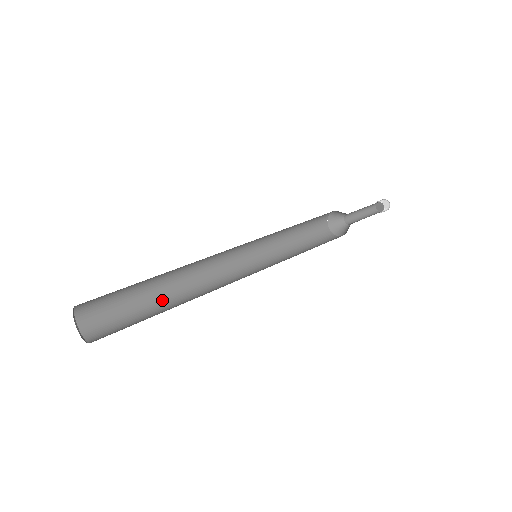
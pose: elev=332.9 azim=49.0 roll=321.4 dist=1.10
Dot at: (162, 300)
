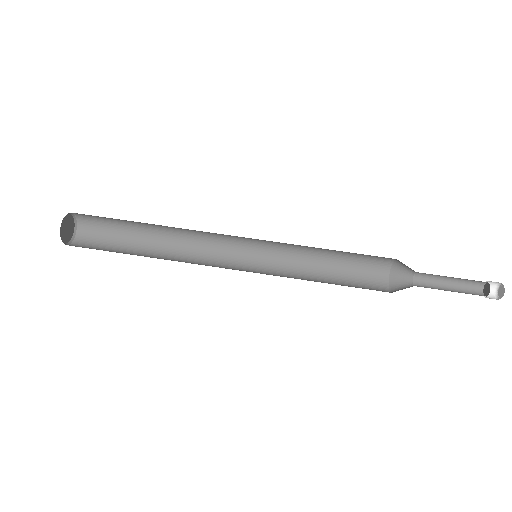
Dot at: (148, 251)
